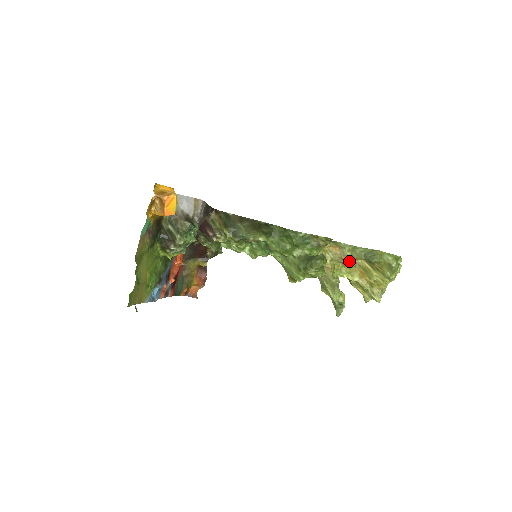
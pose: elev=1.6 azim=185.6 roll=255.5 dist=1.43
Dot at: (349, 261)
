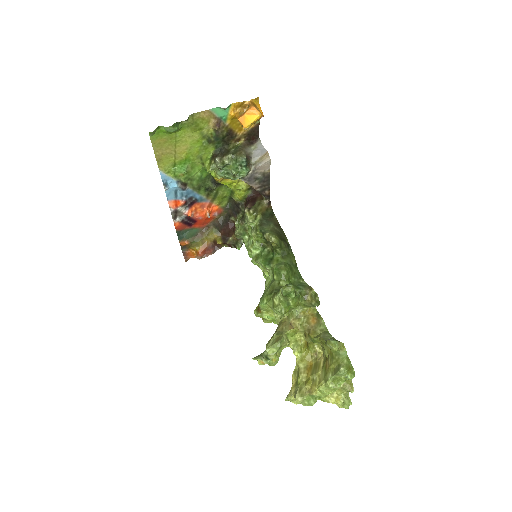
Dot at: (312, 335)
